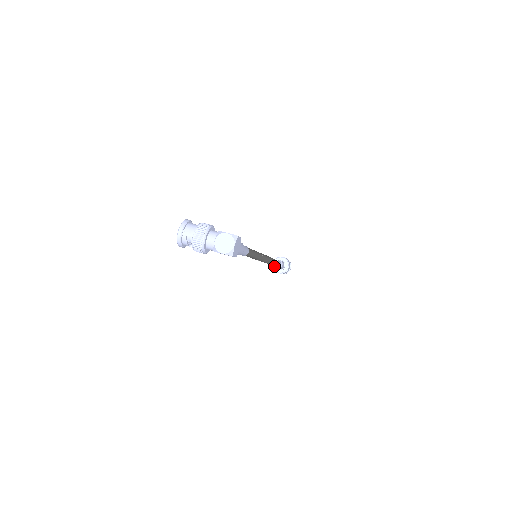
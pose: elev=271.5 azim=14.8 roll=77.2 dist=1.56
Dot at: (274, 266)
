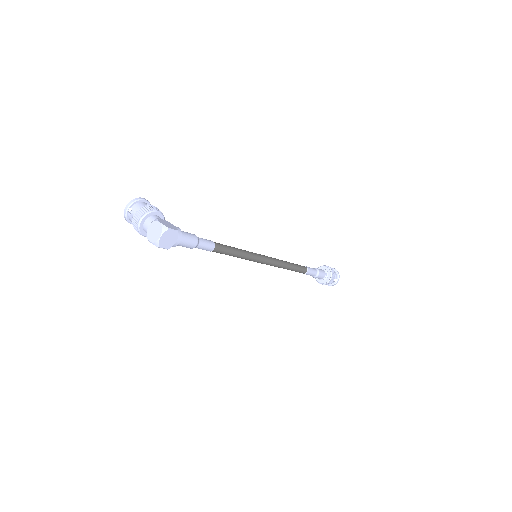
Dot at: occluded
